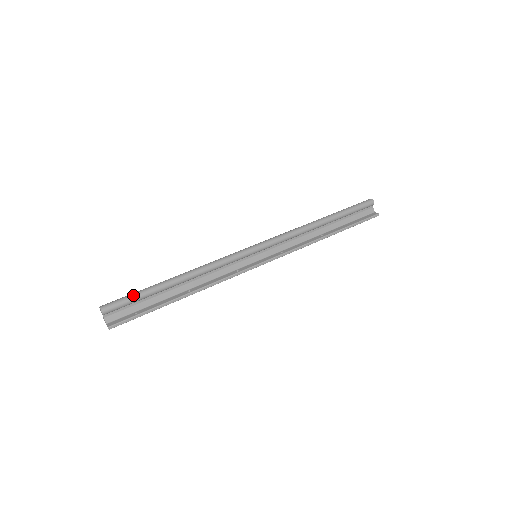
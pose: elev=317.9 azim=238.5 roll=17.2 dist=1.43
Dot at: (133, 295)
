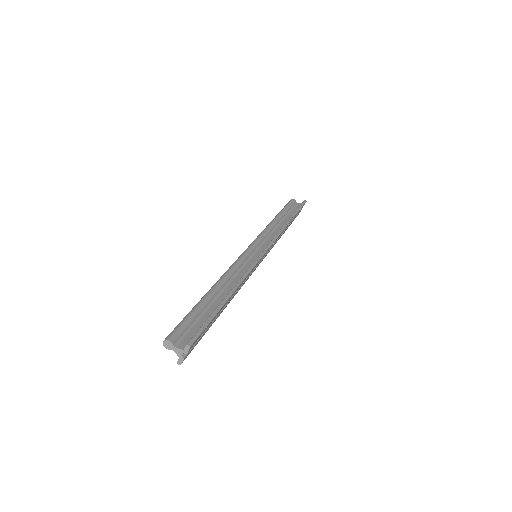
Dot at: (185, 317)
